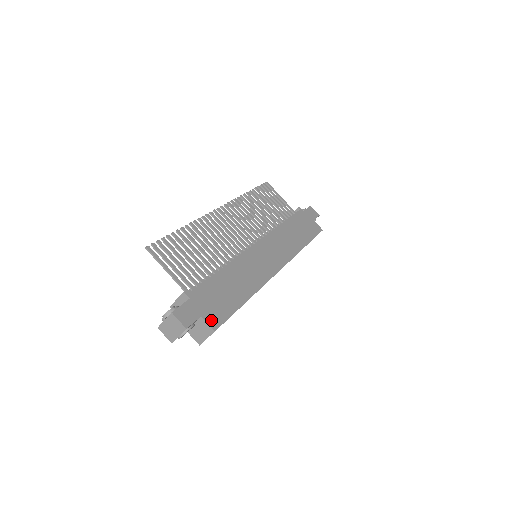
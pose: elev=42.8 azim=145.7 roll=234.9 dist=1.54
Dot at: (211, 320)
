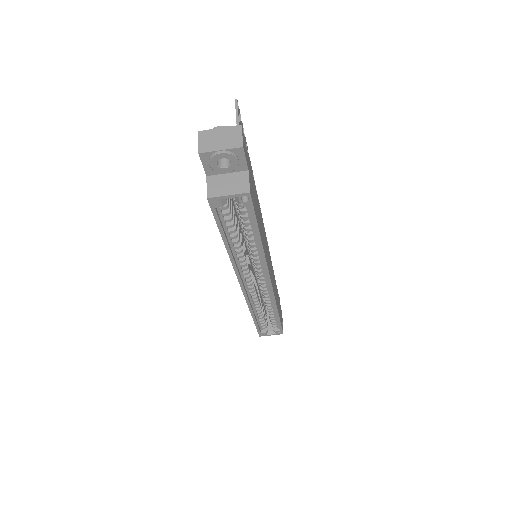
Dot at: occluded
